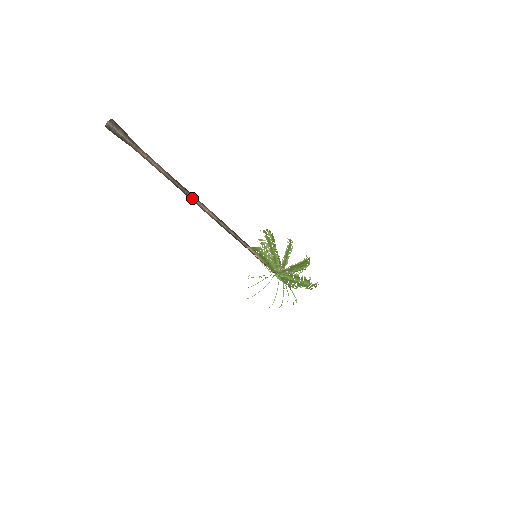
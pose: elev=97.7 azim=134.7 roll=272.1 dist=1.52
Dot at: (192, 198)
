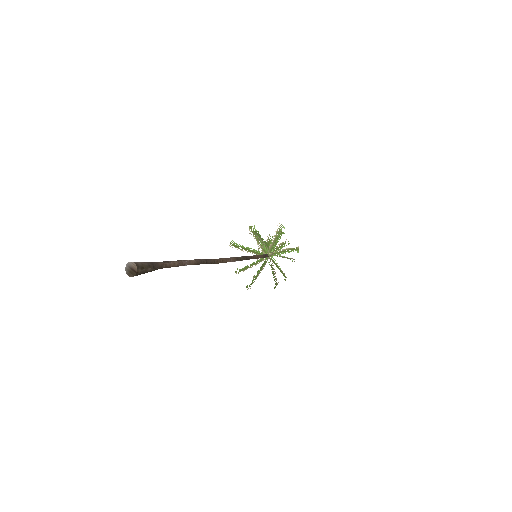
Dot at: occluded
